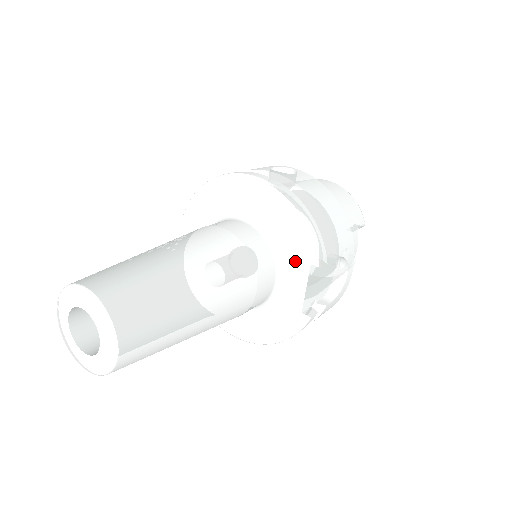
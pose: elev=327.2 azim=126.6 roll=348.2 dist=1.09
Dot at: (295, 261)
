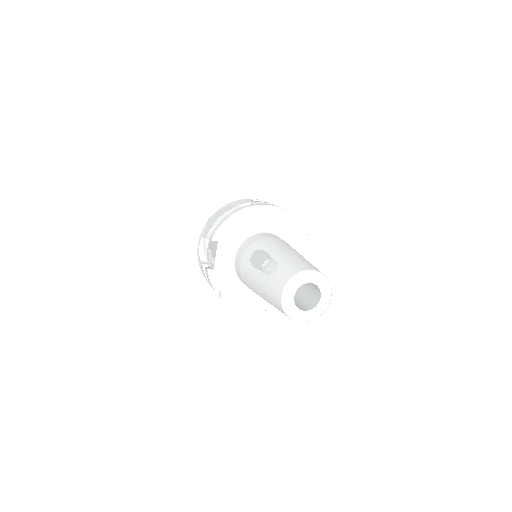
Dot at: (296, 250)
